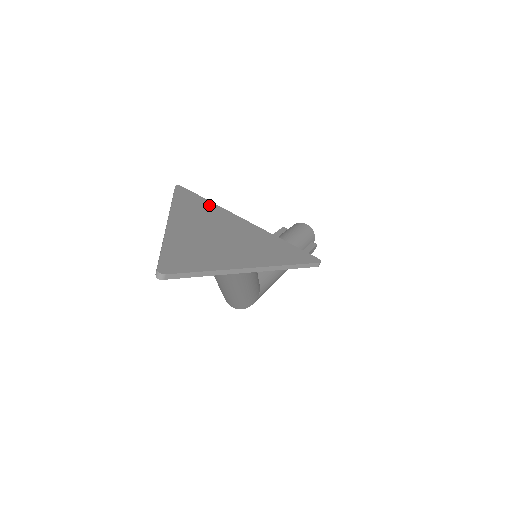
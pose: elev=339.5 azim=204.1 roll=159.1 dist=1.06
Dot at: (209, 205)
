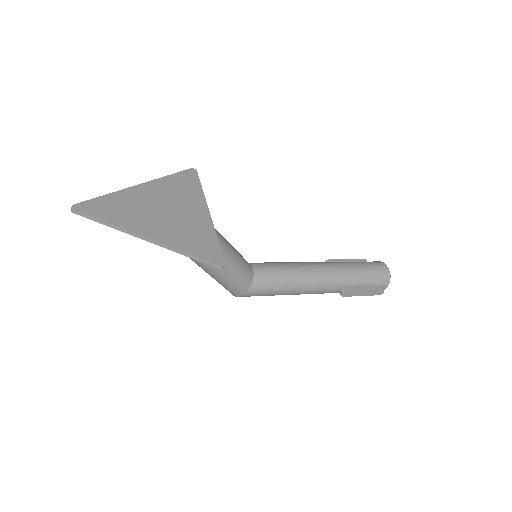
Dot at: (195, 189)
